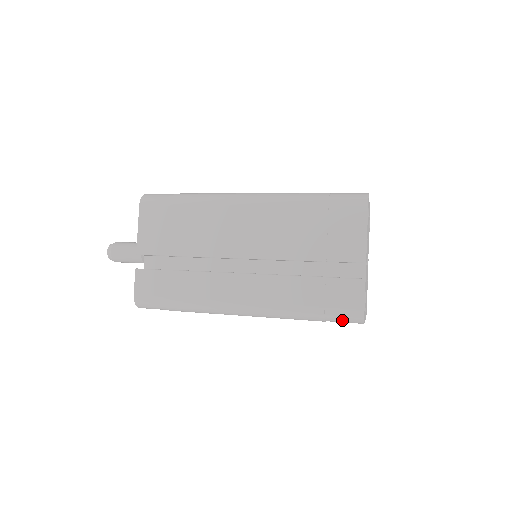
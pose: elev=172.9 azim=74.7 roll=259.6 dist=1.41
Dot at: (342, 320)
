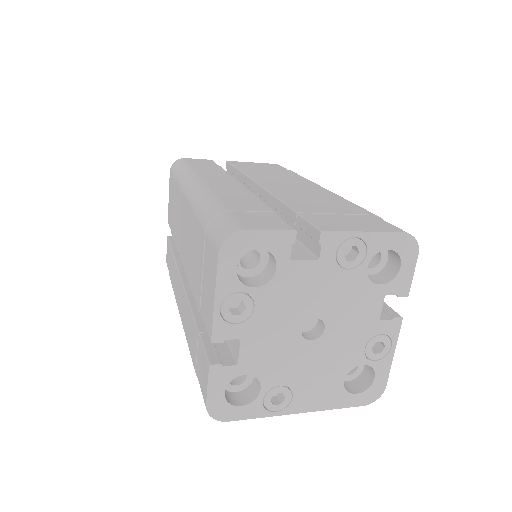
Dot at: occluded
